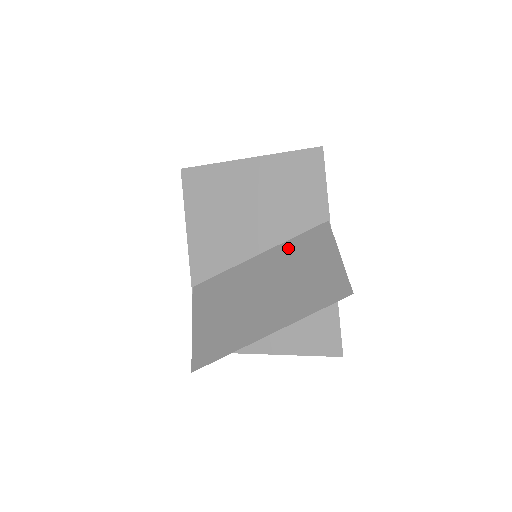
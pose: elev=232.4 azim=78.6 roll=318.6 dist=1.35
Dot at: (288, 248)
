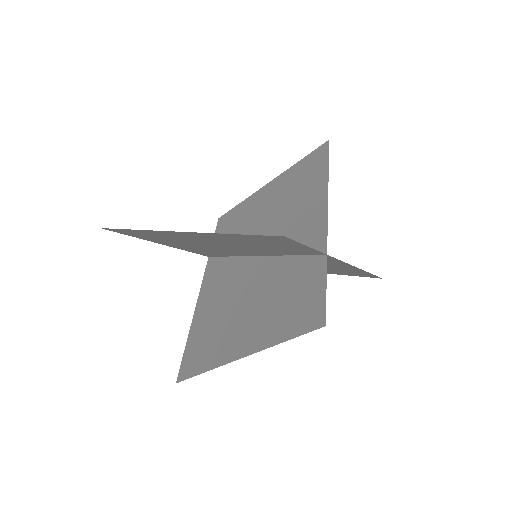
Dot at: occluded
